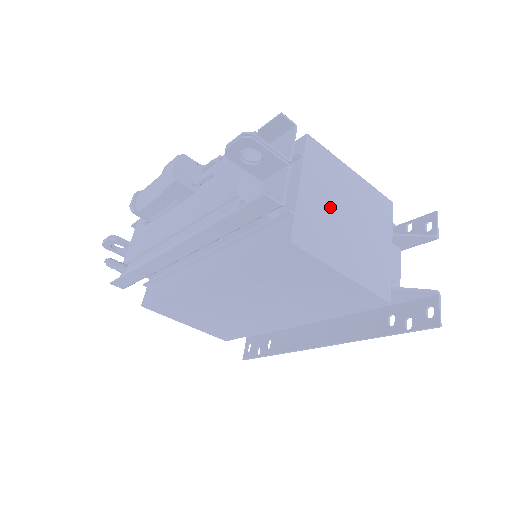
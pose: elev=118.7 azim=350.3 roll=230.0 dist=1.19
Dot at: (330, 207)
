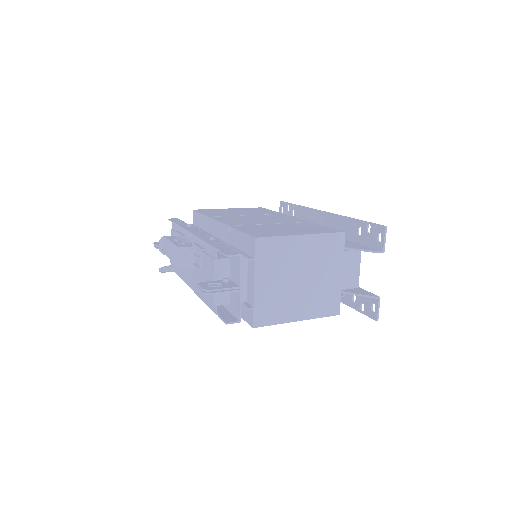
Dot at: (282, 282)
